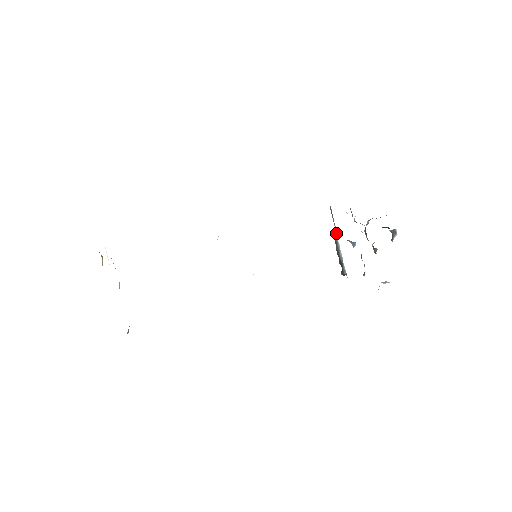
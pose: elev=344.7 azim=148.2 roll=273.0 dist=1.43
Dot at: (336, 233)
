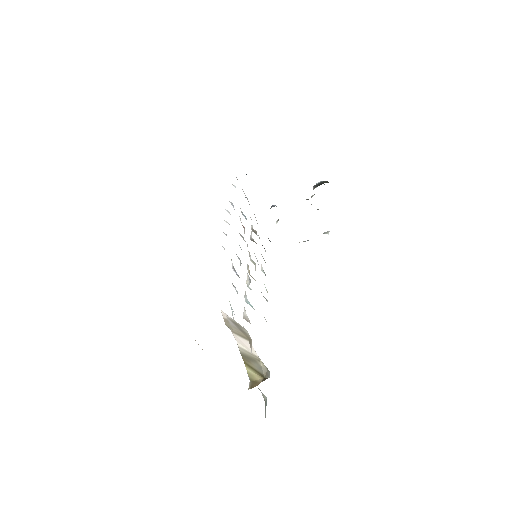
Dot at: occluded
